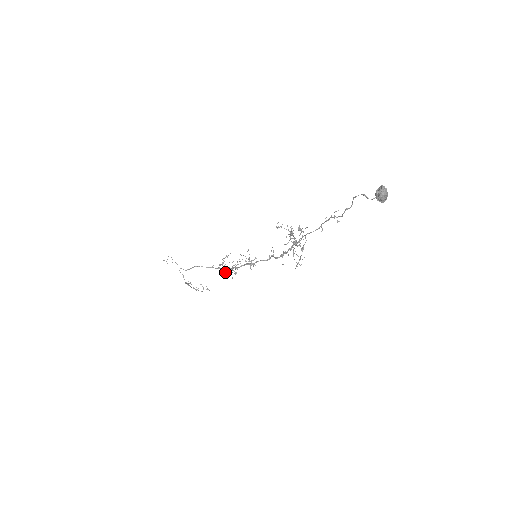
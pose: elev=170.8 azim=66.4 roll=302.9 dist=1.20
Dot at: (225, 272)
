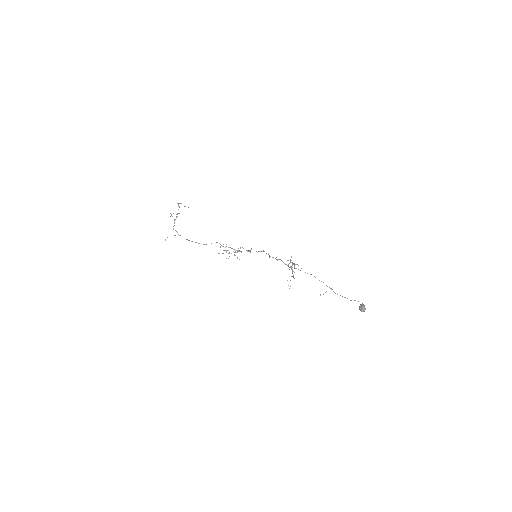
Dot at: occluded
